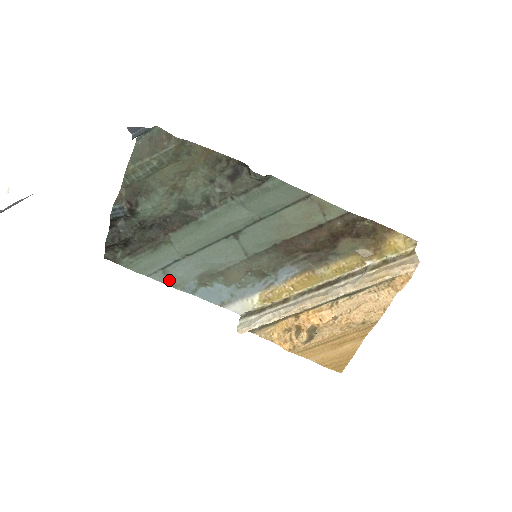
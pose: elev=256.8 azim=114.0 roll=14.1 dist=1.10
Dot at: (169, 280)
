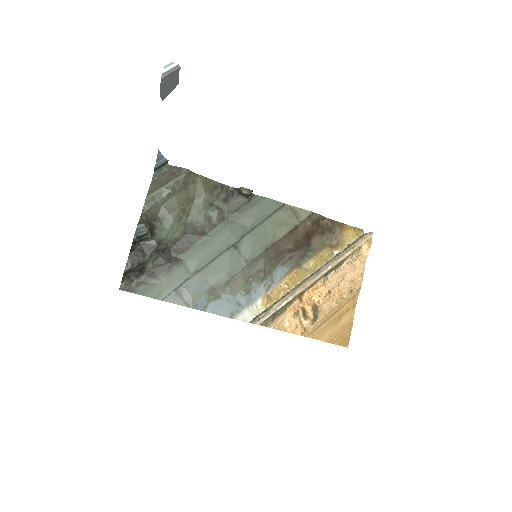
Dot at: (182, 300)
